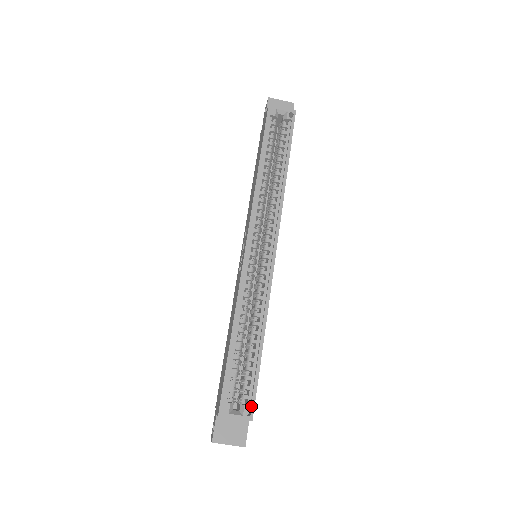
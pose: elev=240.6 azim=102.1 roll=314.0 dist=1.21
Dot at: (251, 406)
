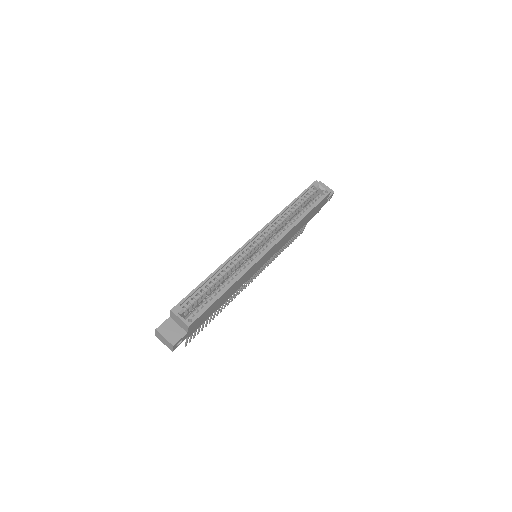
Dot at: (194, 318)
